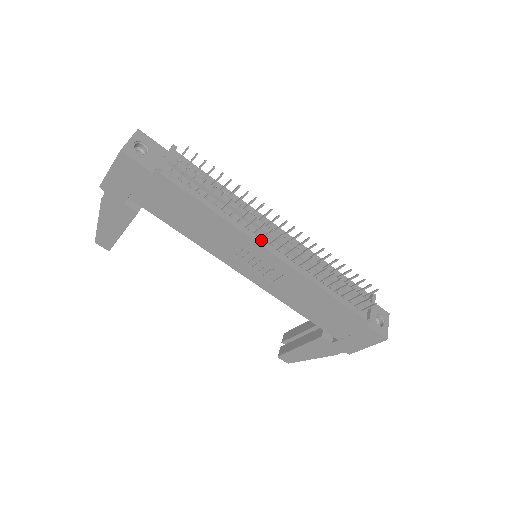
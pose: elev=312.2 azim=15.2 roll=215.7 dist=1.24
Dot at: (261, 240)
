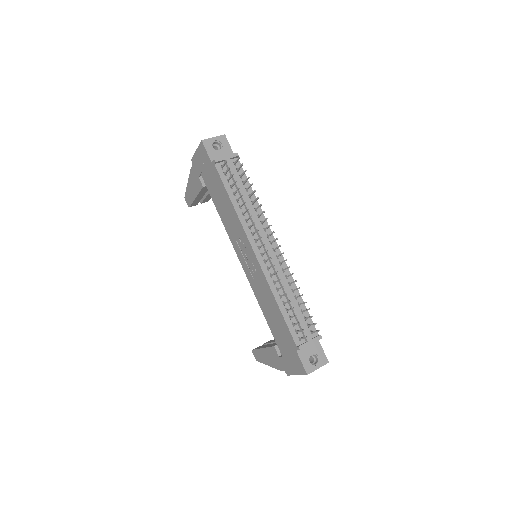
Dot at: (253, 241)
